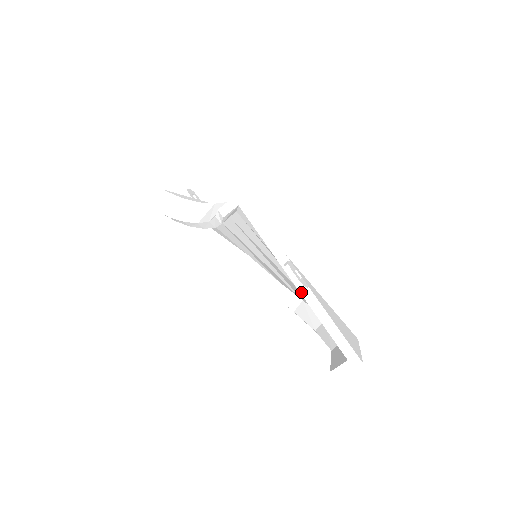
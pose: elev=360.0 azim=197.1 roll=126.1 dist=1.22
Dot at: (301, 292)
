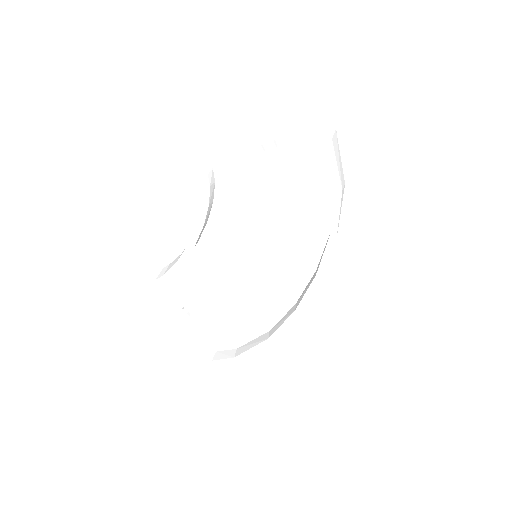
Dot at: (276, 149)
